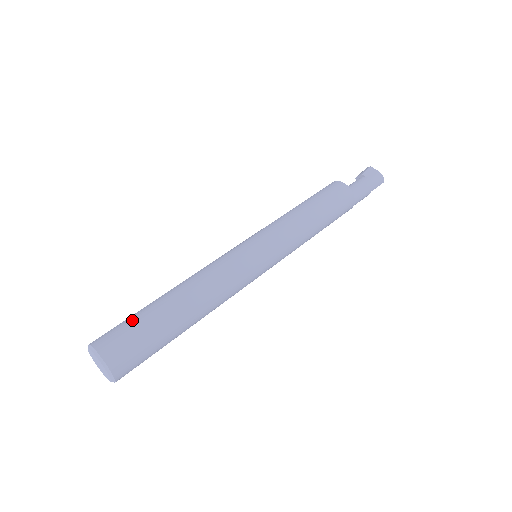
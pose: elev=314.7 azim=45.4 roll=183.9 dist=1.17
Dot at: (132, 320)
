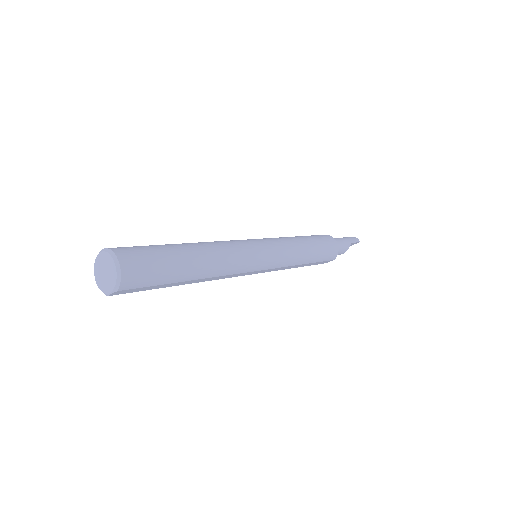
Dot at: occluded
